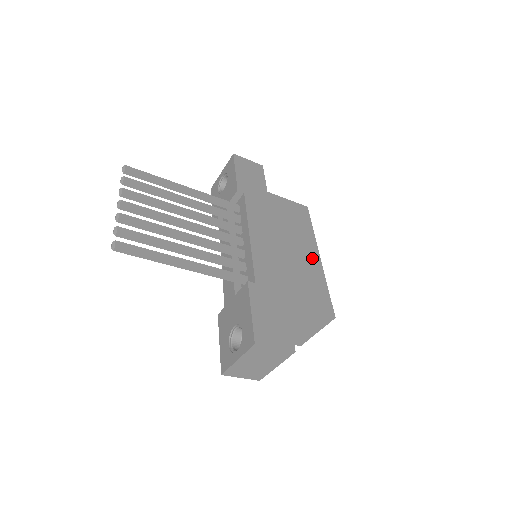
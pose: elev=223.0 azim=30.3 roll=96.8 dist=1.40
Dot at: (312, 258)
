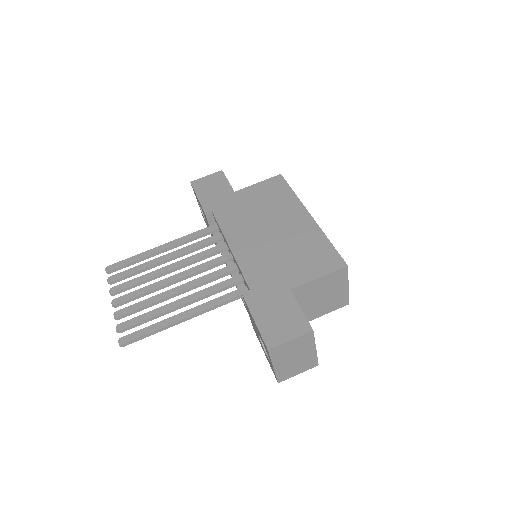
Dot at: (302, 222)
